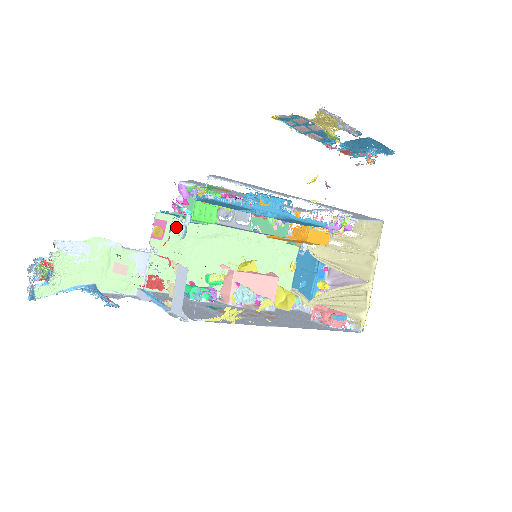
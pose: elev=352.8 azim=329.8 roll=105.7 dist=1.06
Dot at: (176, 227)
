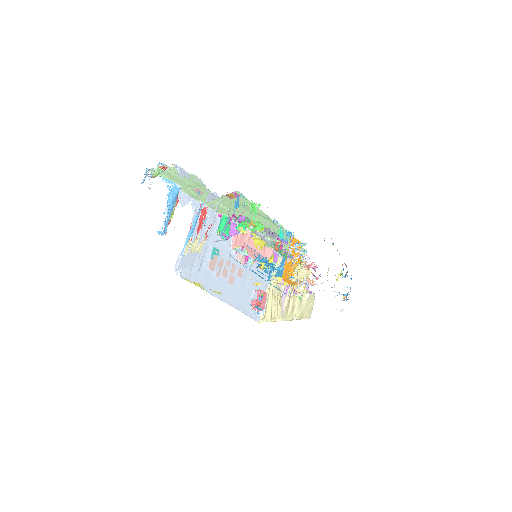
Dot at: (243, 201)
